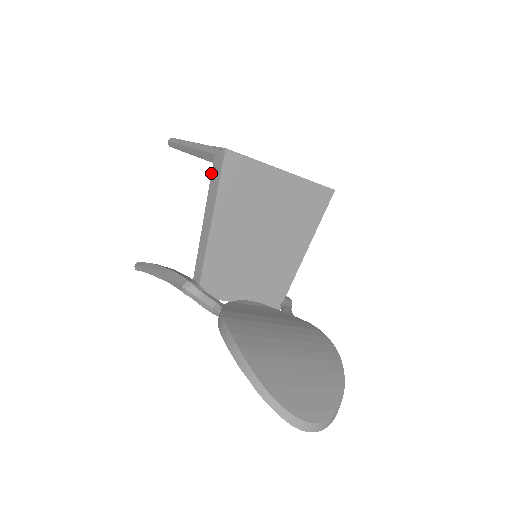
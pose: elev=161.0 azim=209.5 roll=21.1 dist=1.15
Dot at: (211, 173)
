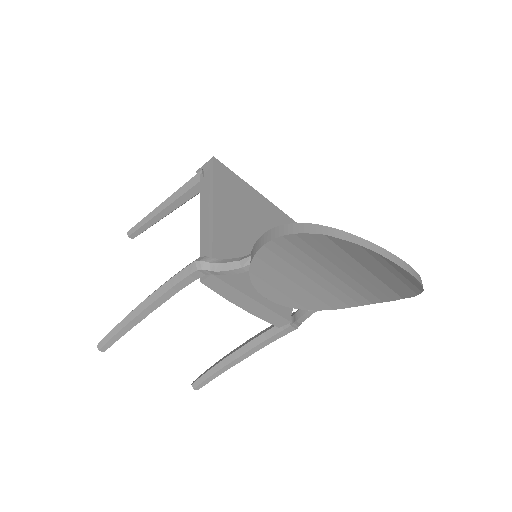
Dot at: (200, 184)
